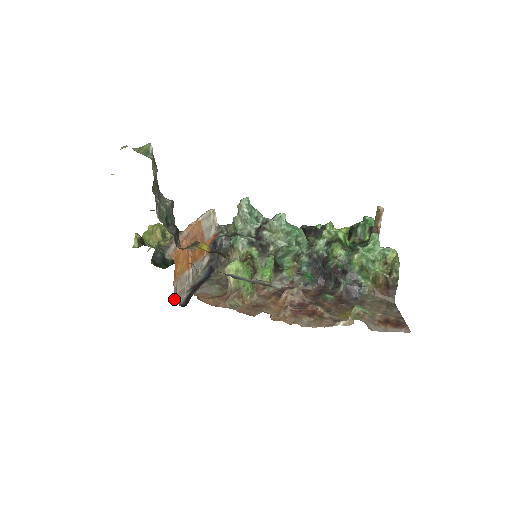
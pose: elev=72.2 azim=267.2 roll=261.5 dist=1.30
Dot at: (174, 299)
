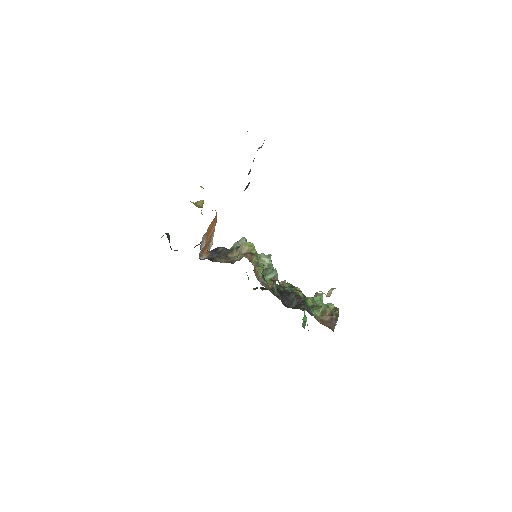
Dot at: occluded
